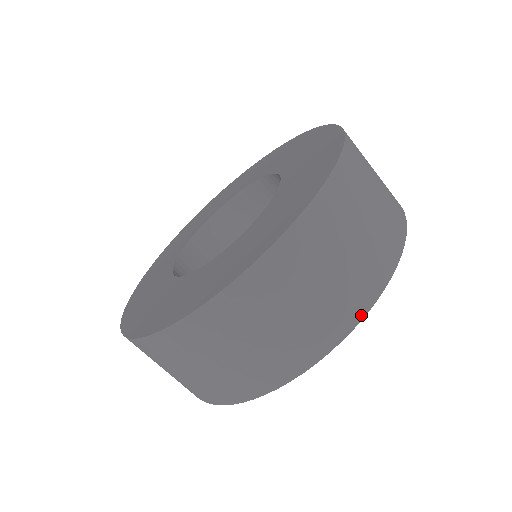
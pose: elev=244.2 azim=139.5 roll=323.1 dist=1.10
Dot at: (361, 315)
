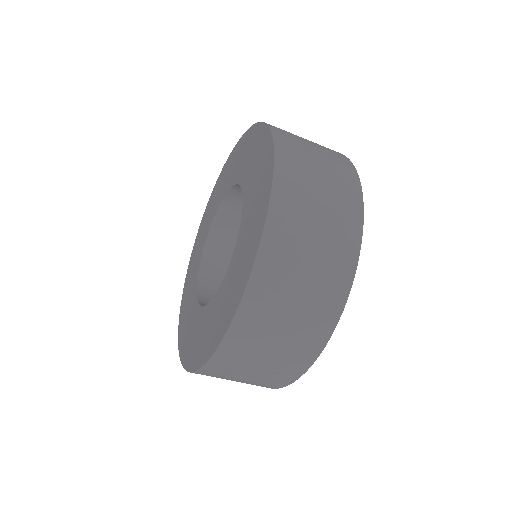
Dot at: (296, 377)
